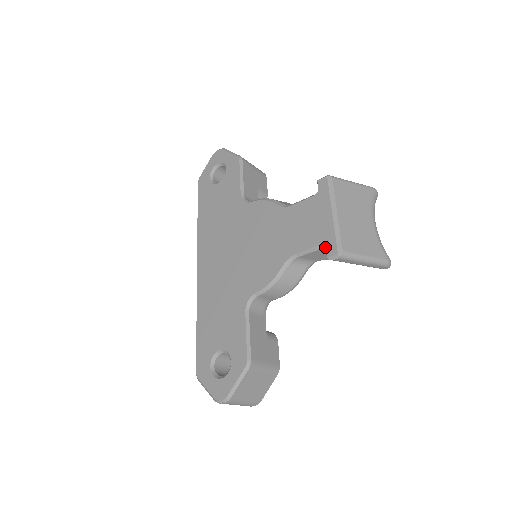
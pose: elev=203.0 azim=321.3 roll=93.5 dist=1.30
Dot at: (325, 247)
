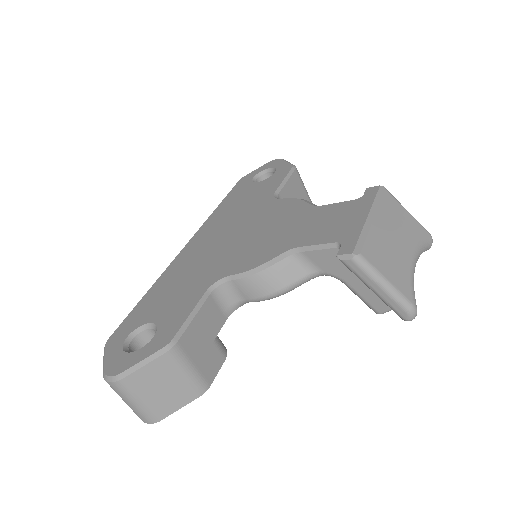
Dot at: (340, 245)
